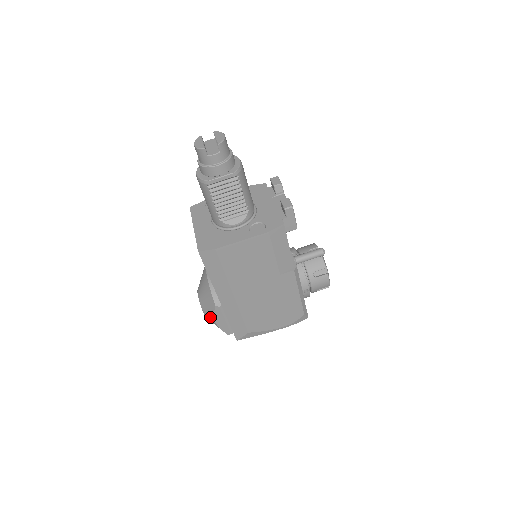
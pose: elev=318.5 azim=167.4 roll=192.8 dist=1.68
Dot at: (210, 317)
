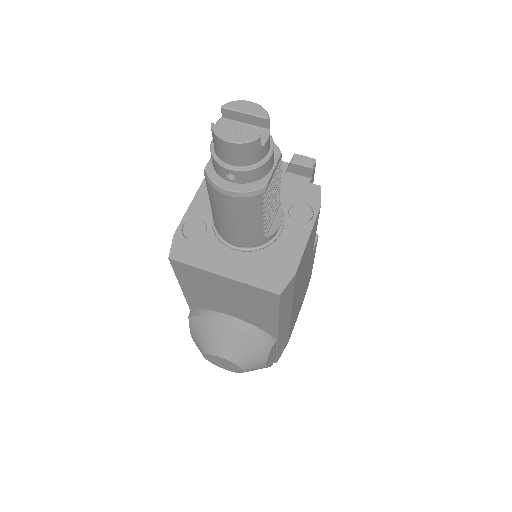
Dot at: (258, 366)
